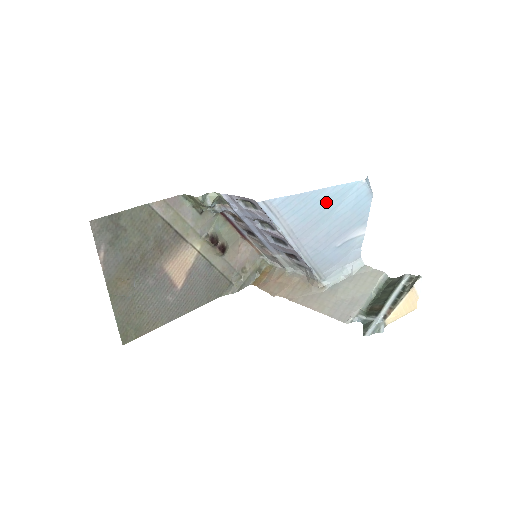
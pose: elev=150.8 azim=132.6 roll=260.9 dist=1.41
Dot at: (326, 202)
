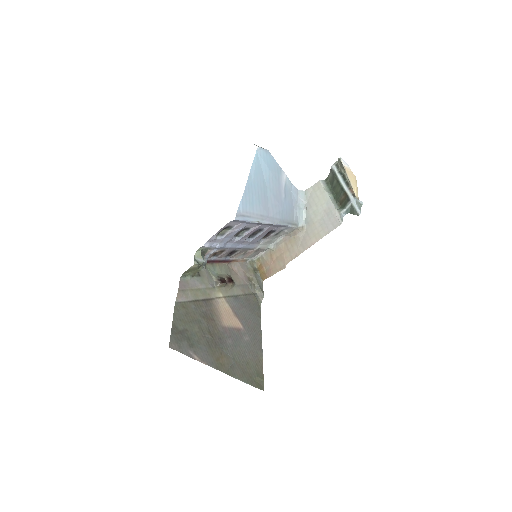
Dot at: (257, 180)
